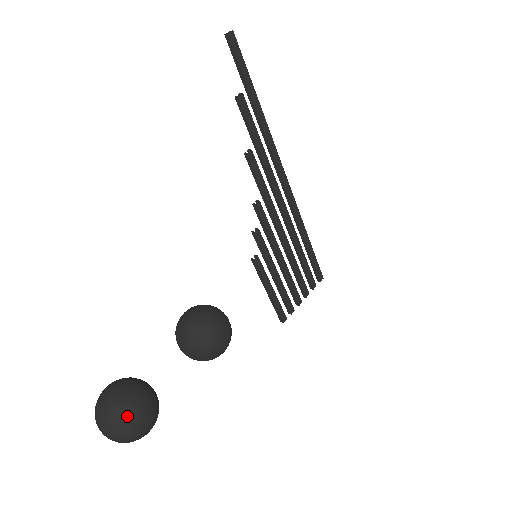
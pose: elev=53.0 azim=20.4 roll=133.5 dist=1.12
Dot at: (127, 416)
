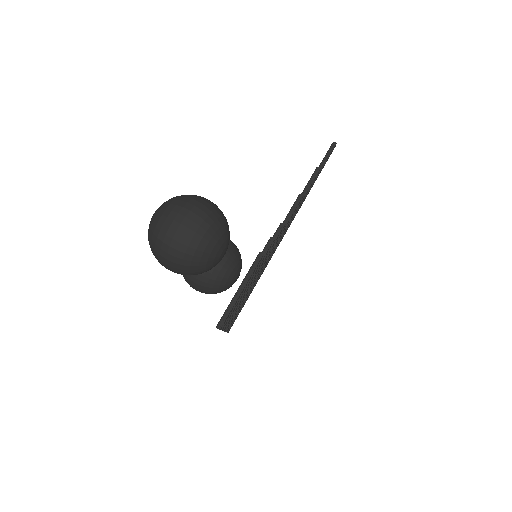
Dot at: (228, 230)
